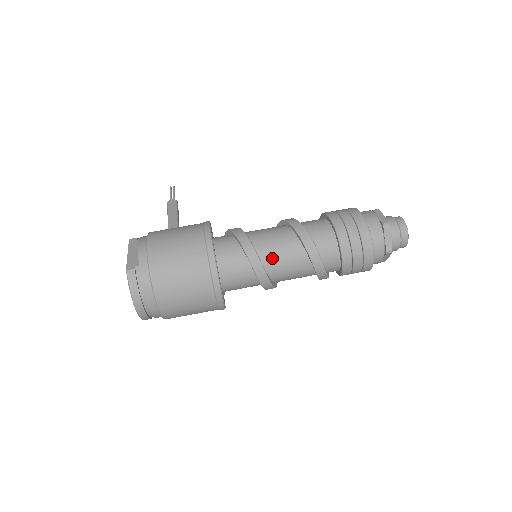
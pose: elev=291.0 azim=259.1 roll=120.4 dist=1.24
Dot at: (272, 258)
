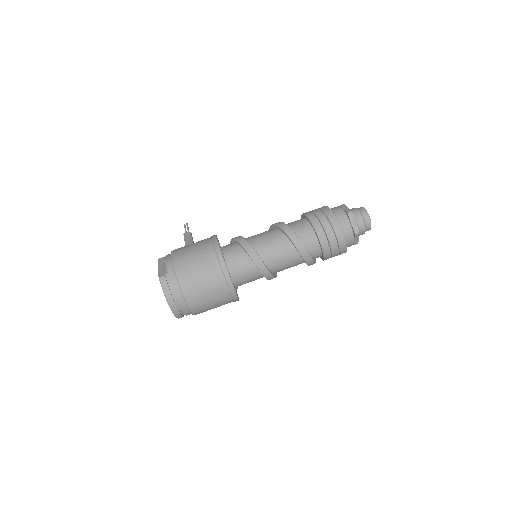
Dot at: (267, 252)
